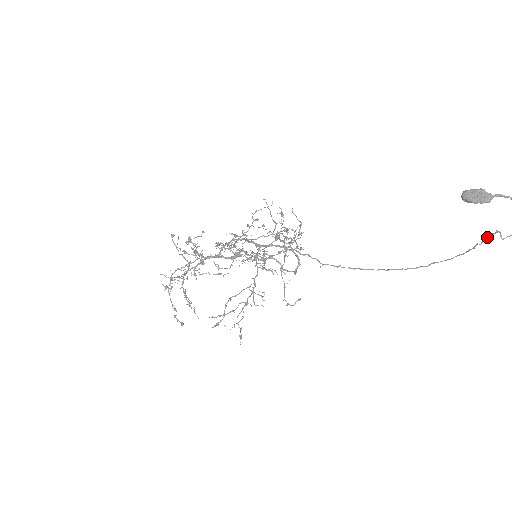
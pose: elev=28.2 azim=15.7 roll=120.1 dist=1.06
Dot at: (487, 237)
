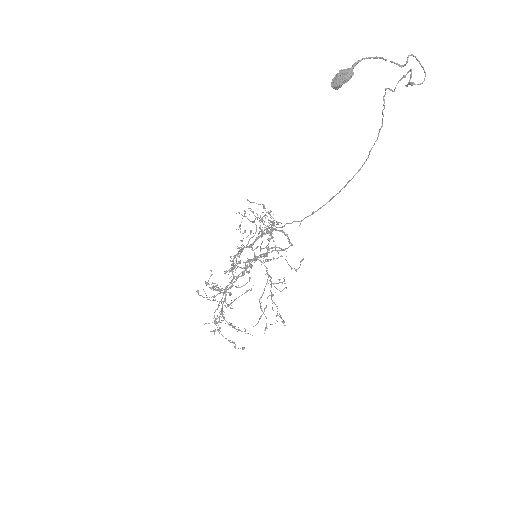
Dot at: (383, 100)
